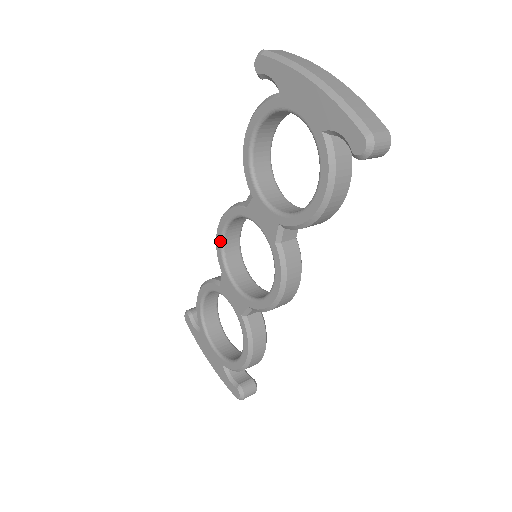
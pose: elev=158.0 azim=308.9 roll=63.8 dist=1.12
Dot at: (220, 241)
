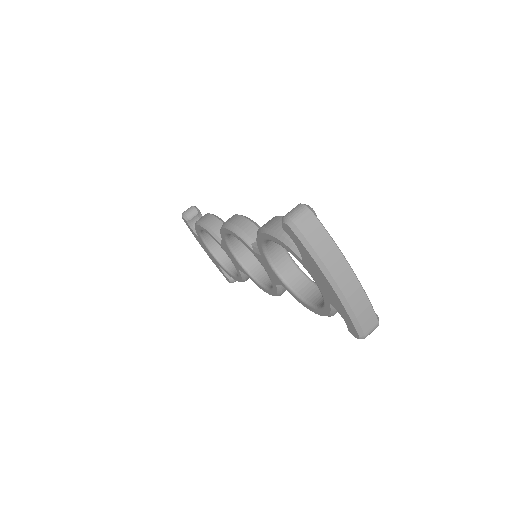
Dot at: (225, 234)
